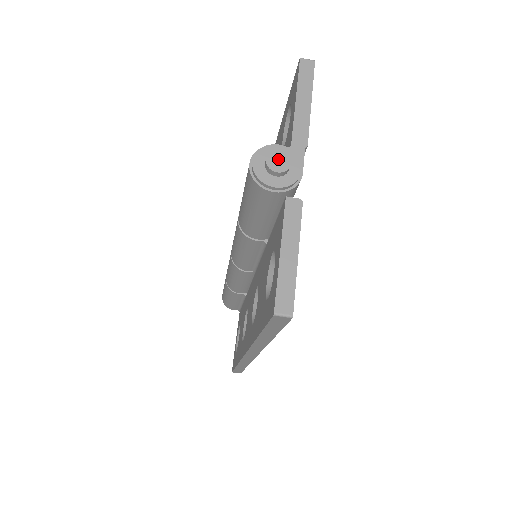
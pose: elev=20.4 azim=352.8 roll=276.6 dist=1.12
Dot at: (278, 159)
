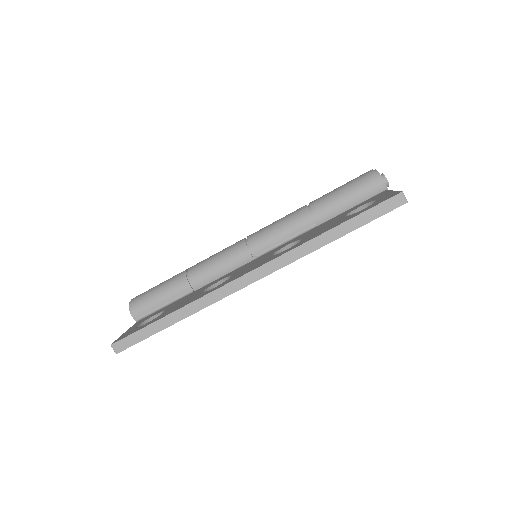
Dot at: occluded
